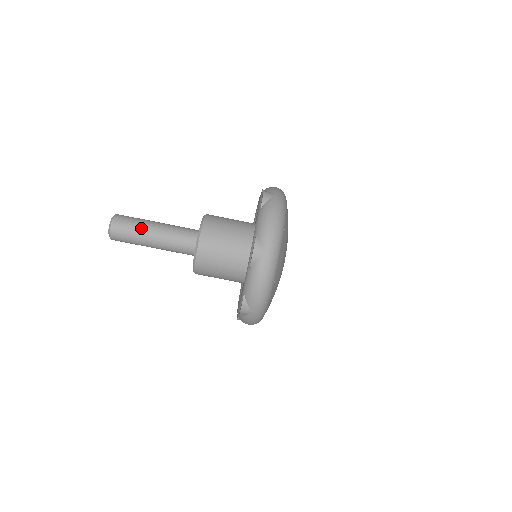
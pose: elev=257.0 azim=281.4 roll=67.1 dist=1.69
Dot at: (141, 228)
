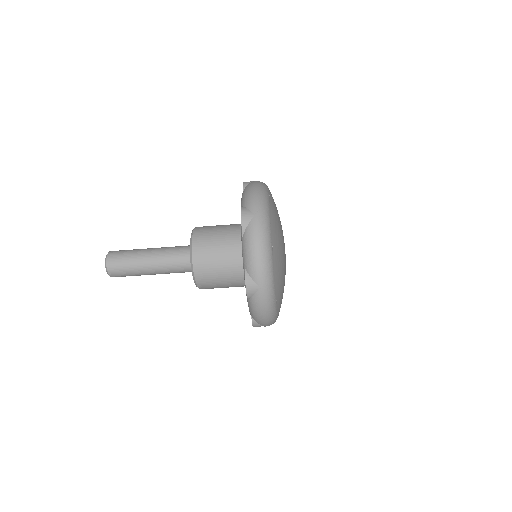
Dot at: (136, 265)
